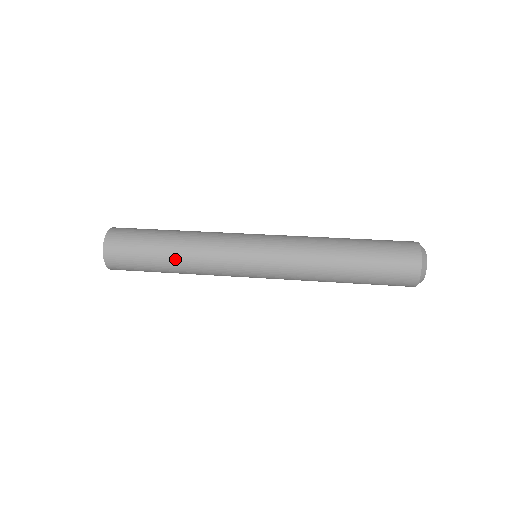
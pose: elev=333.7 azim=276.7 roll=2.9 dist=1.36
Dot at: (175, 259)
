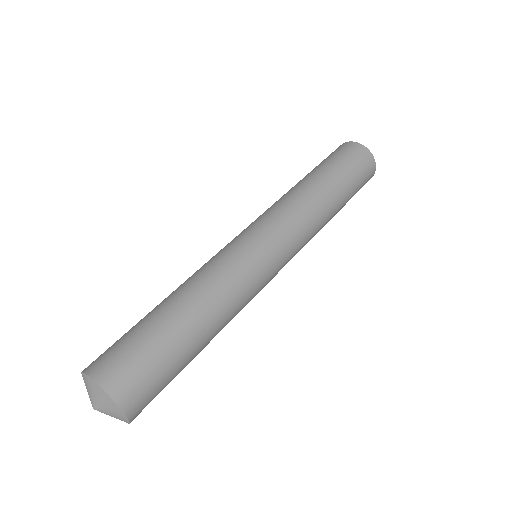
Dot at: (197, 313)
